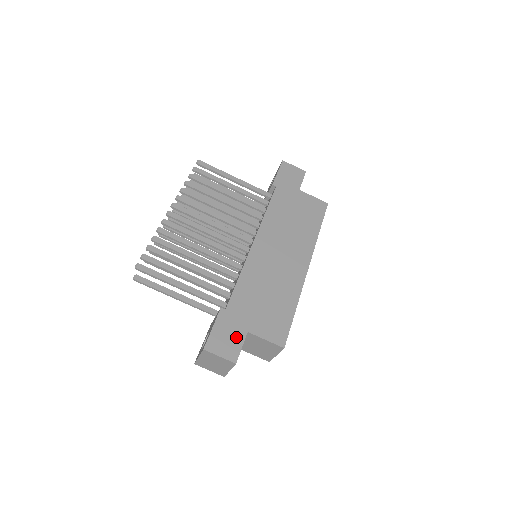
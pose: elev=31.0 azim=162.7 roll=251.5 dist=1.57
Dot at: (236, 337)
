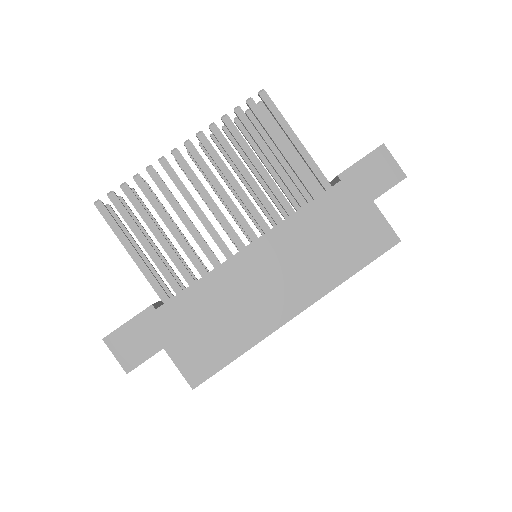
Dot at: (146, 346)
